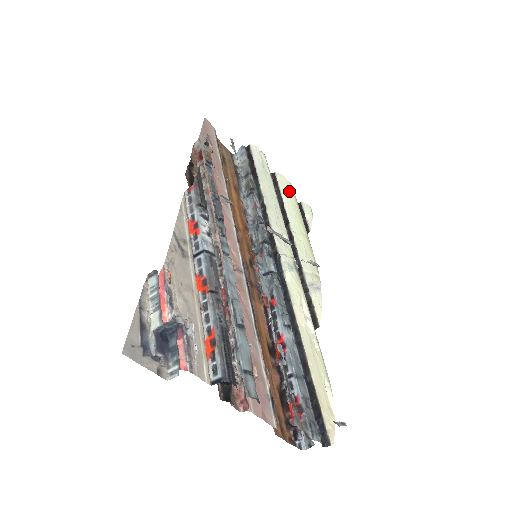
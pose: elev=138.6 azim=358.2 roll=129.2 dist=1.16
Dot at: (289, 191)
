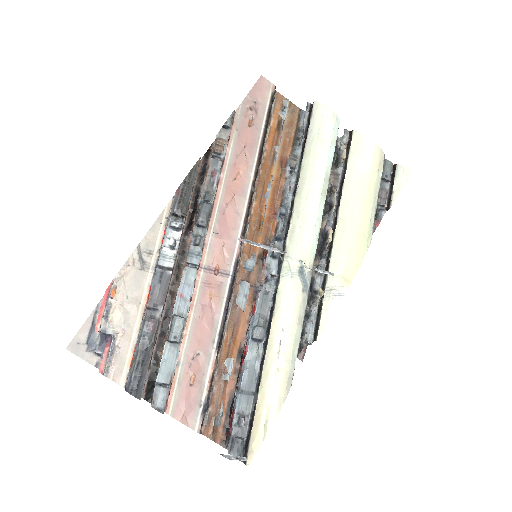
Dot at: (363, 158)
